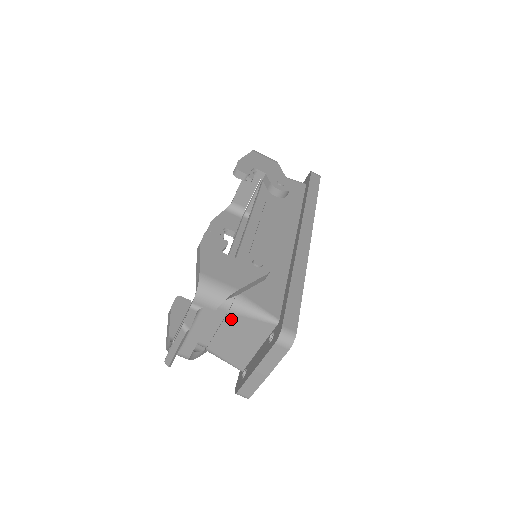
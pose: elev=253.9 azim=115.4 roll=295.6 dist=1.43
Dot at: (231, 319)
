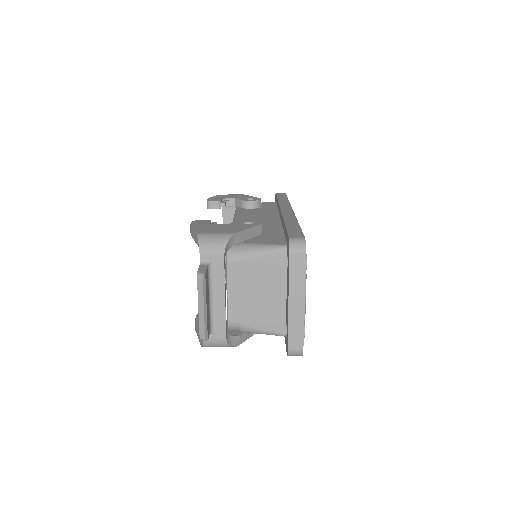
Dot at: (245, 269)
